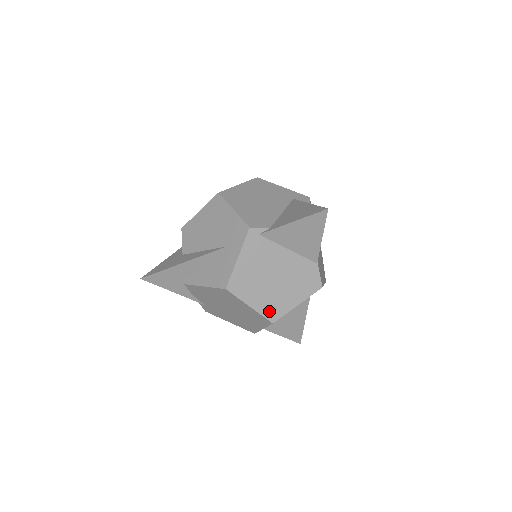
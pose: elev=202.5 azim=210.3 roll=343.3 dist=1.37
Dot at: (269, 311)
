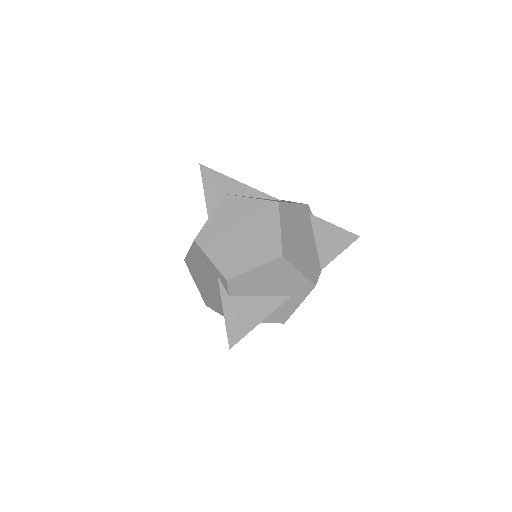
Dot at: (286, 247)
